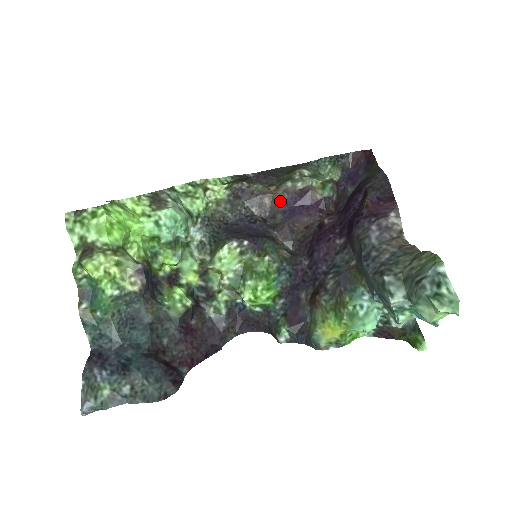
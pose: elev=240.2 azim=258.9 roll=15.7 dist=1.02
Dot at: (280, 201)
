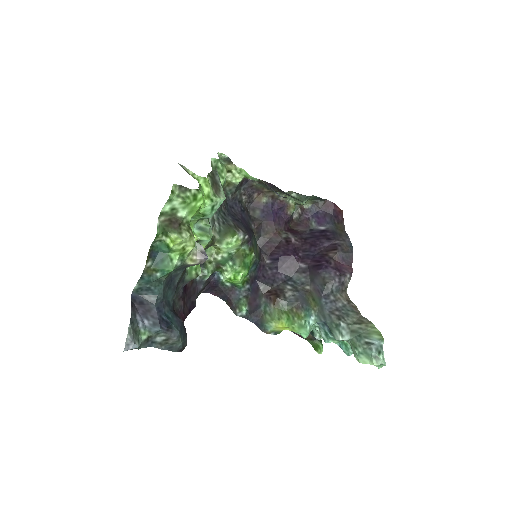
Dot at: (264, 201)
